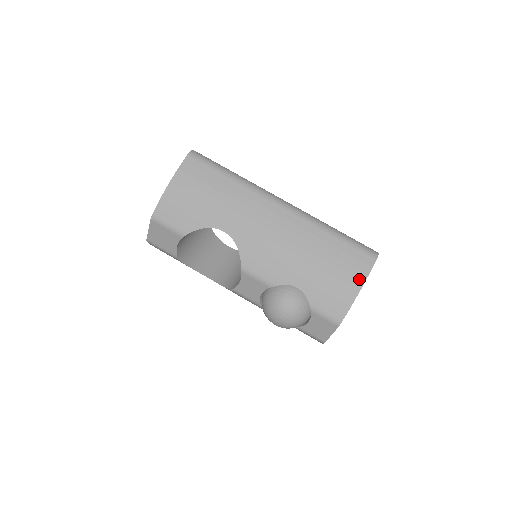
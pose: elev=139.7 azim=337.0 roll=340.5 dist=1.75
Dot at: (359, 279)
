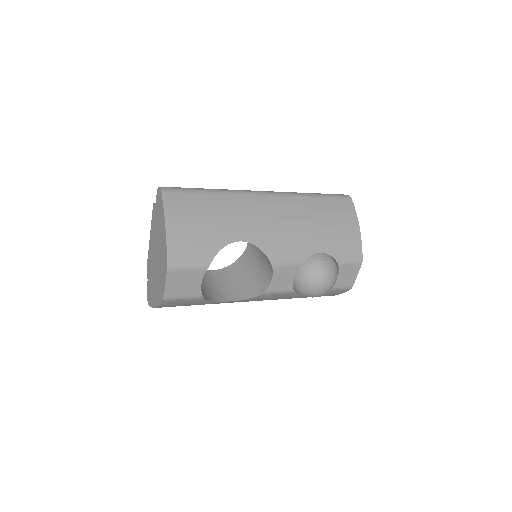
Dot at: (353, 219)
